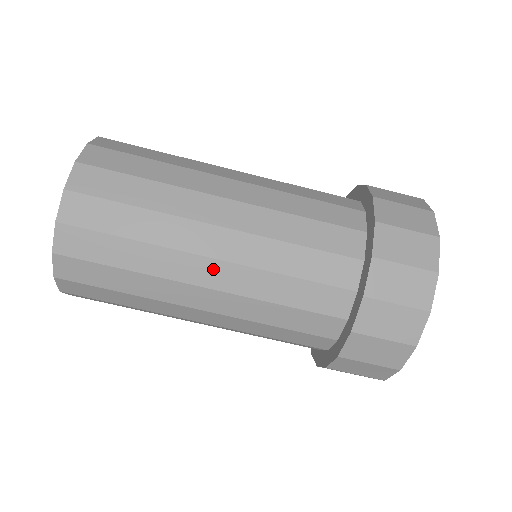
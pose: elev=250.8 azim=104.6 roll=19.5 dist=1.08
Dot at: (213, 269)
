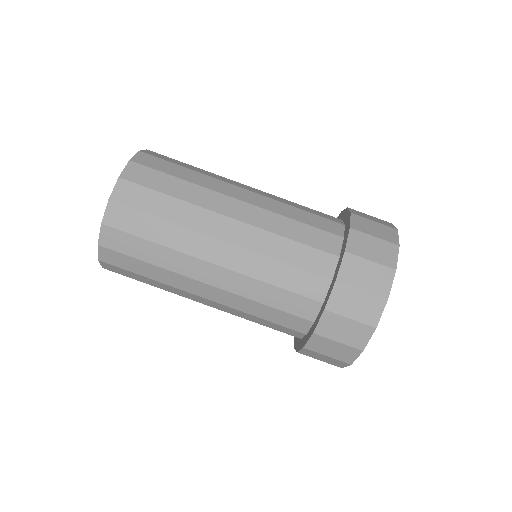
Dot at: (238, 206)
